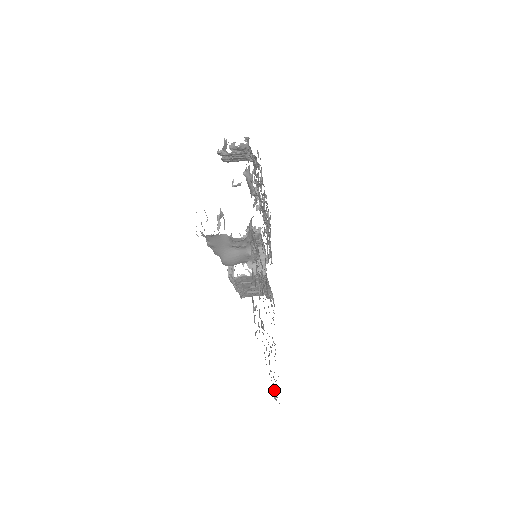
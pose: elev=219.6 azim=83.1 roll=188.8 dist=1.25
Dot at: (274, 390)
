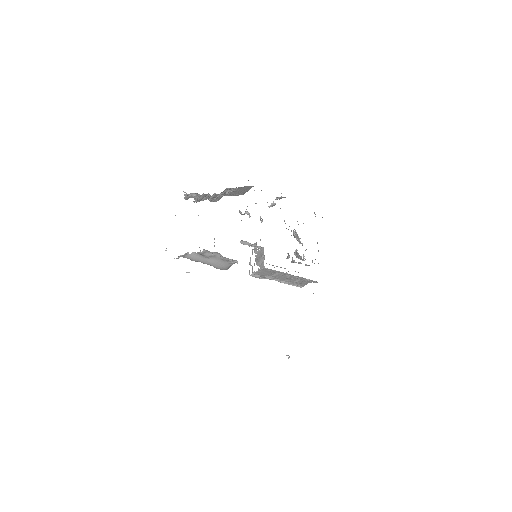
Dot at: occluded
